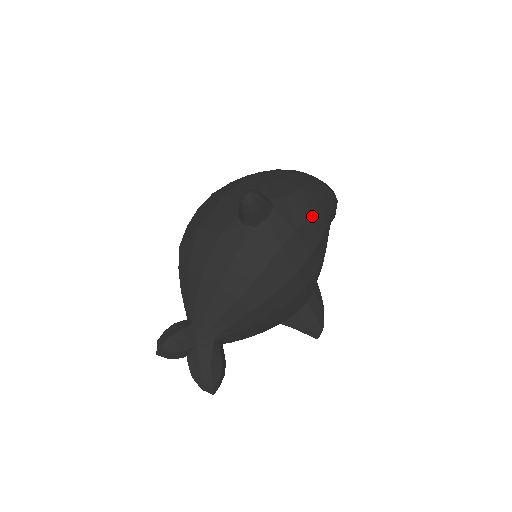
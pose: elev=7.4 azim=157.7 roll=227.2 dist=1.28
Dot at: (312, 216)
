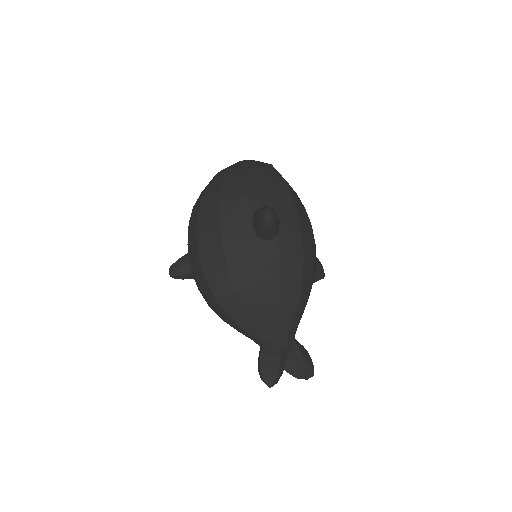
Dot at: (293, 195)
